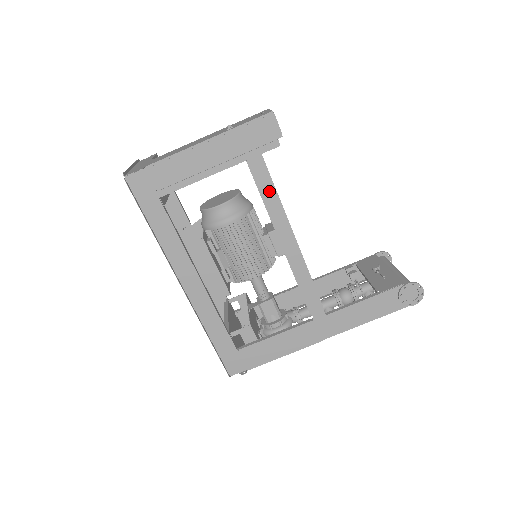
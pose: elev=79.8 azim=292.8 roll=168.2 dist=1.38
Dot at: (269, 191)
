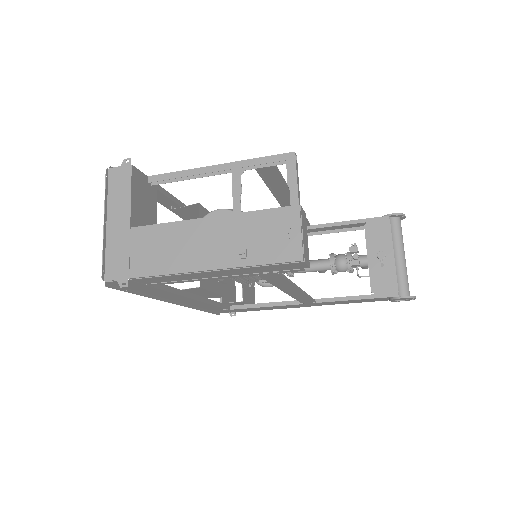
Dot at: (281, 282)
